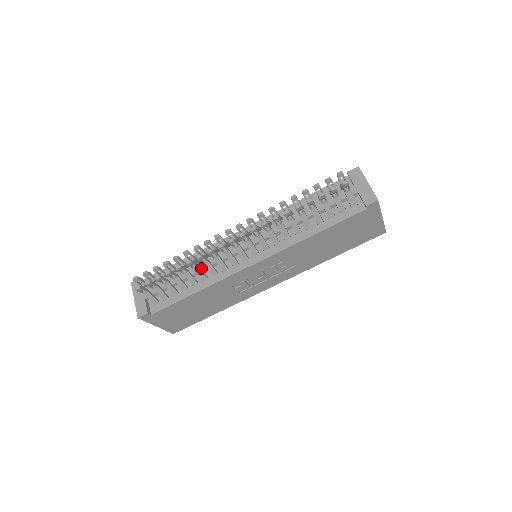
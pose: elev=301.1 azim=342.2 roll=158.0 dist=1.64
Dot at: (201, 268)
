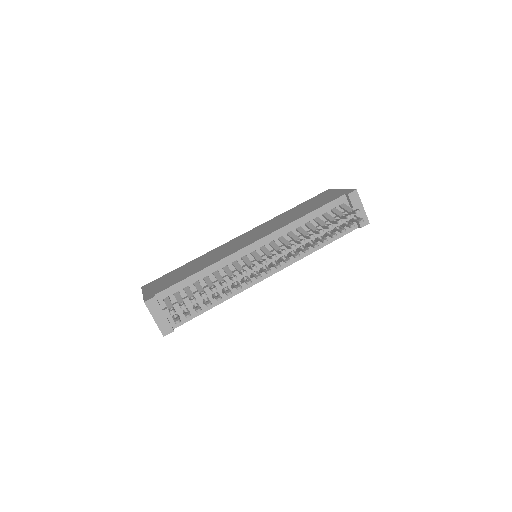
Dot at: occluded
